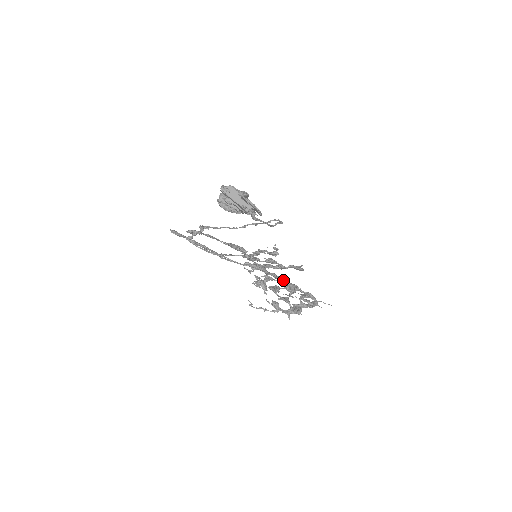
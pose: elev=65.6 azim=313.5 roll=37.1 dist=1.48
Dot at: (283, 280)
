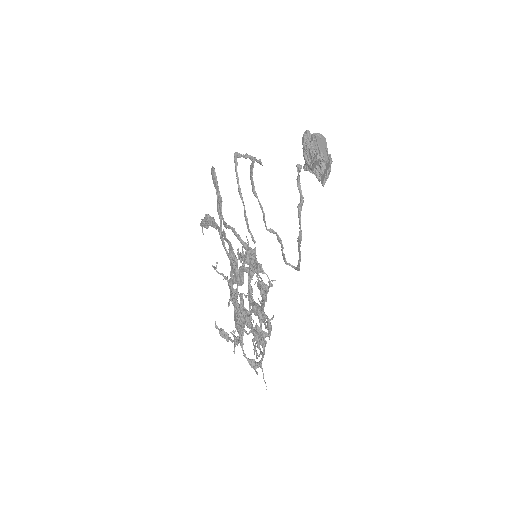
Dot at: occluded
